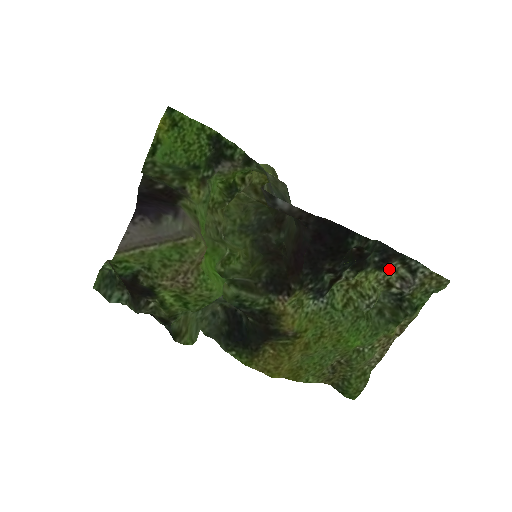
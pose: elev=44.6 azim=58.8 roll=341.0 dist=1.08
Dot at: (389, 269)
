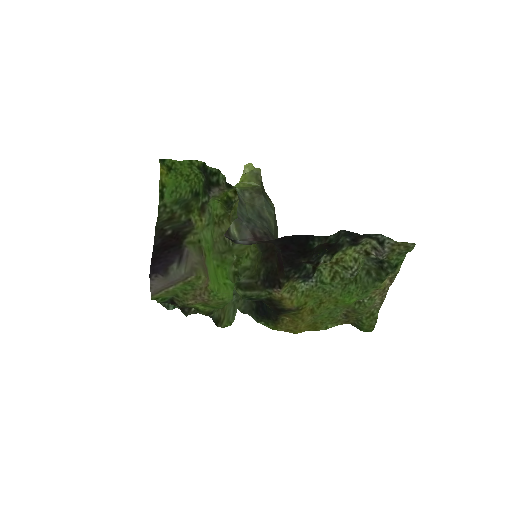
Dot at: (363, 243)
